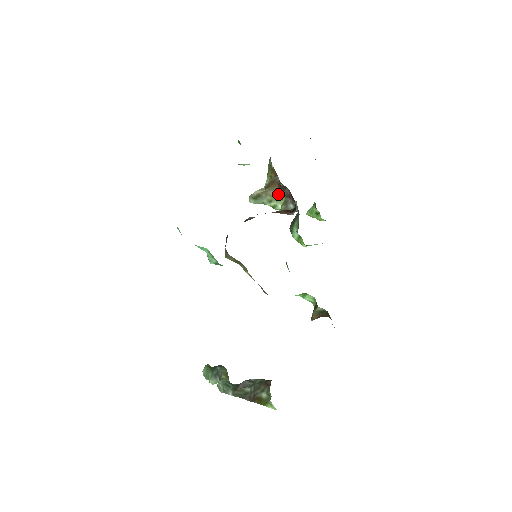
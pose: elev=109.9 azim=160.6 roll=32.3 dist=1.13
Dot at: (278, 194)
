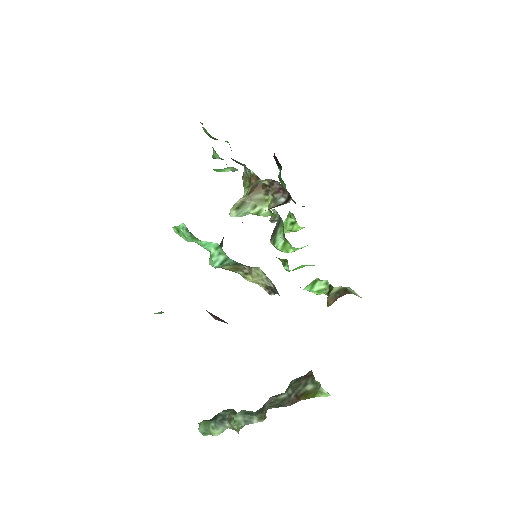
Dot at: (263, 197)
